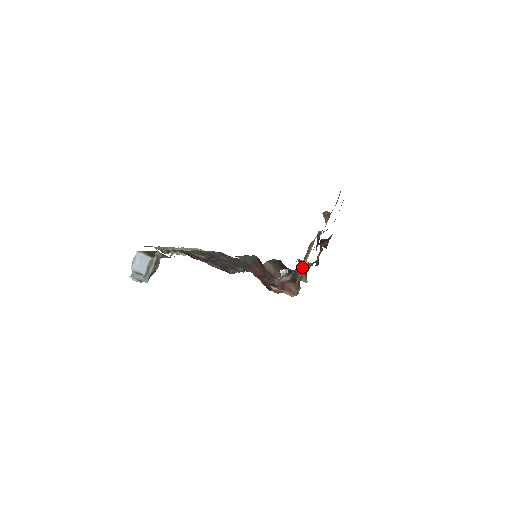
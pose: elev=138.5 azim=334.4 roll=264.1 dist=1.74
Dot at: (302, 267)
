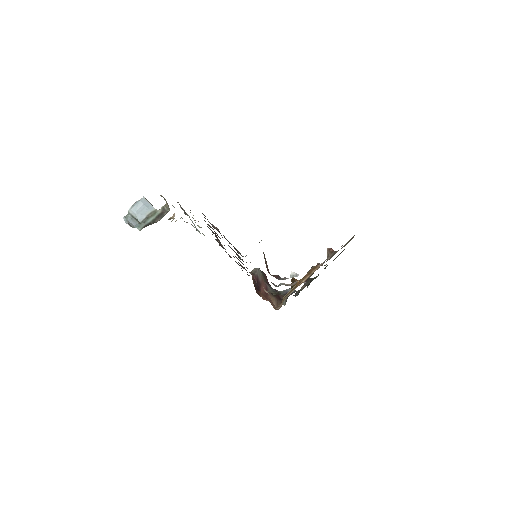
Dot at: (297, 284)
